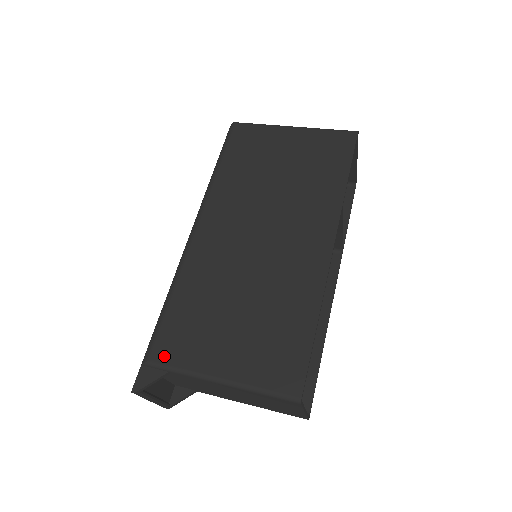
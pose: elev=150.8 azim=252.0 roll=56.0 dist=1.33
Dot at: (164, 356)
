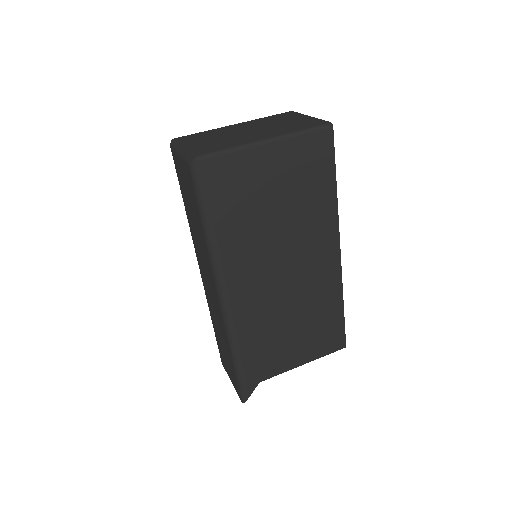
Dot at: (256, 379)
